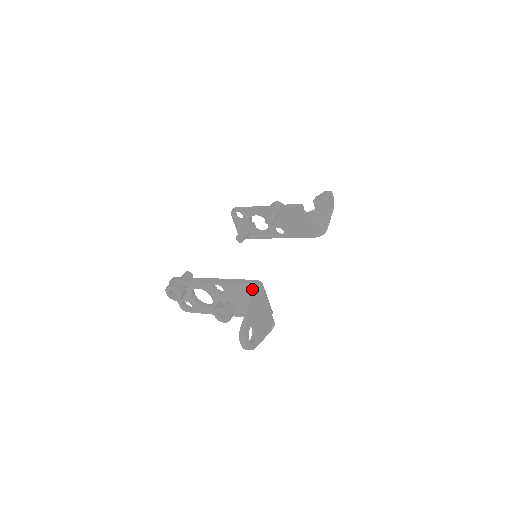
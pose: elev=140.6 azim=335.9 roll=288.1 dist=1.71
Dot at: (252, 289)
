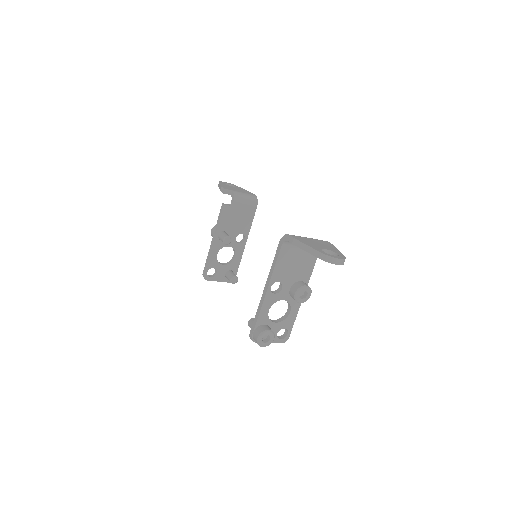
Dot at: (287, 249)
